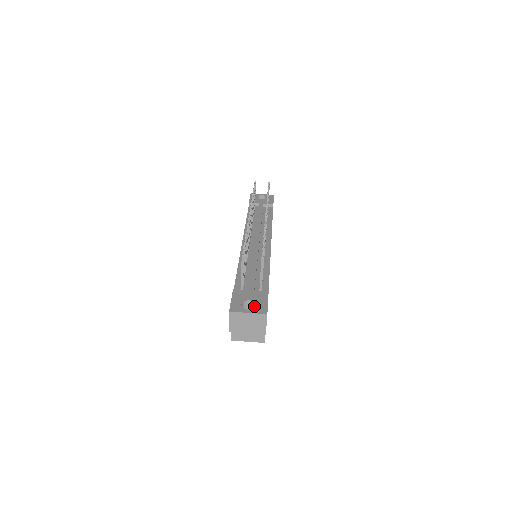
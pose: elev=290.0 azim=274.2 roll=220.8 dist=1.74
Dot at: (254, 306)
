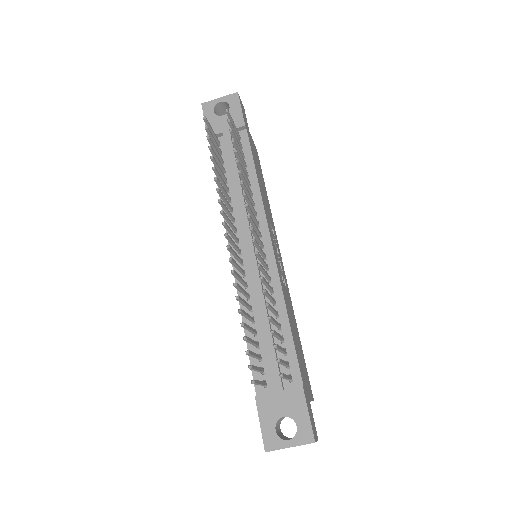
Dot at: (292, 418)
